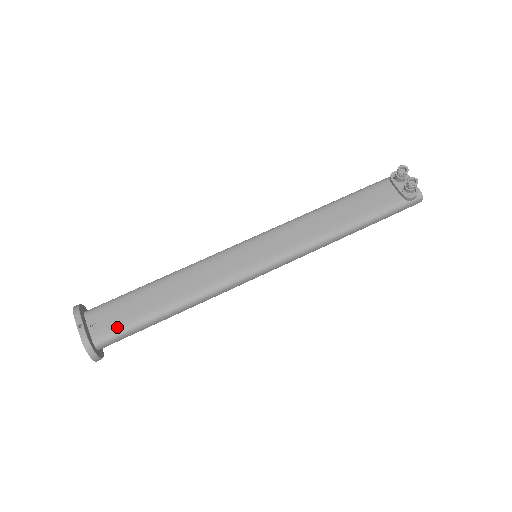
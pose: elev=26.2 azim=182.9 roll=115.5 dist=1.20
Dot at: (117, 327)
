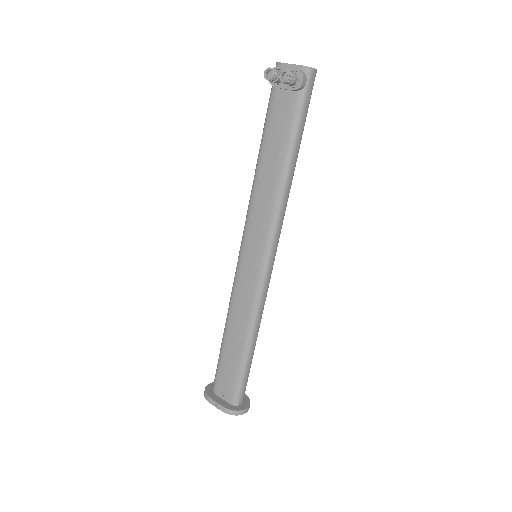
Dot at: (234, 385)
